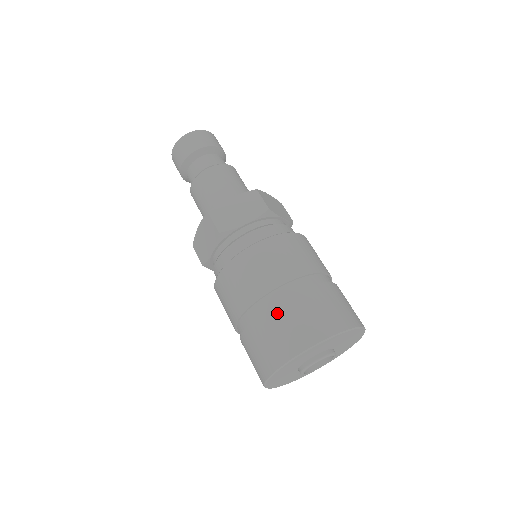
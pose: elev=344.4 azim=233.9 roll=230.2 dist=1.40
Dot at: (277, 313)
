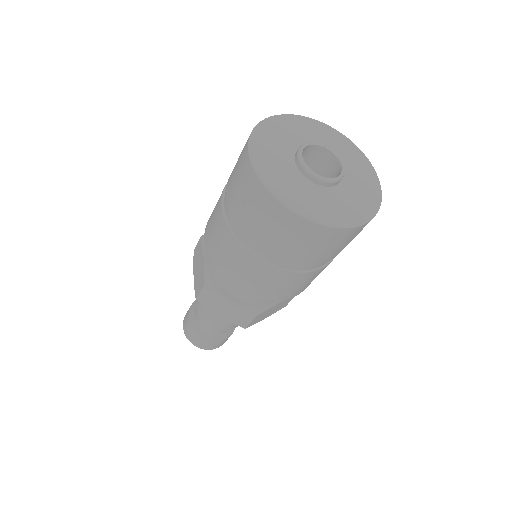
Dot at: occluded
